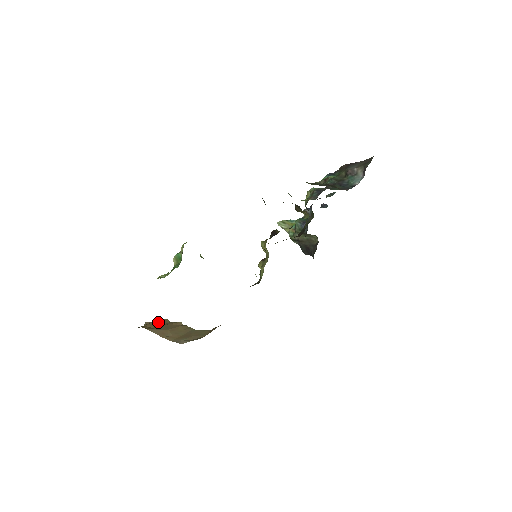
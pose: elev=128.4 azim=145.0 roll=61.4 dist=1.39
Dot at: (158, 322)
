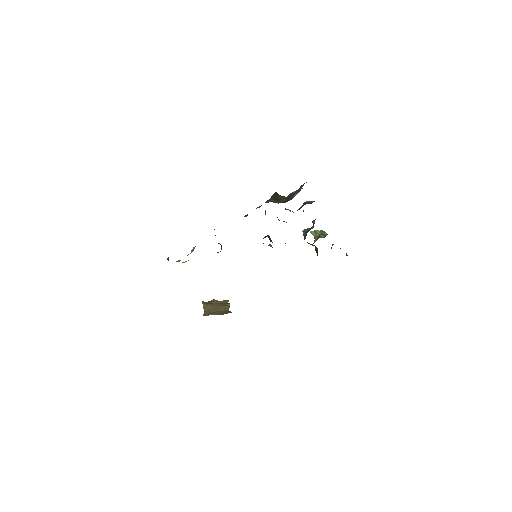
Dot at: (220, 301)
